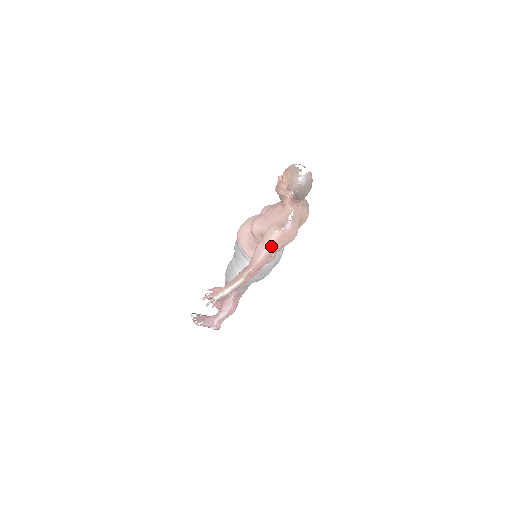
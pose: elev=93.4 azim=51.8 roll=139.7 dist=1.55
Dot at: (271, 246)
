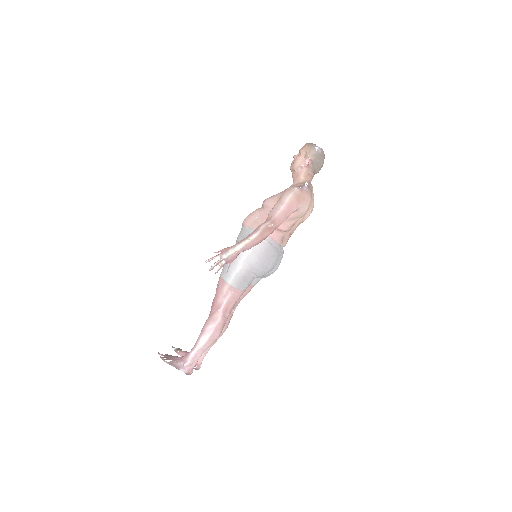
Dot at: (290, 200)
